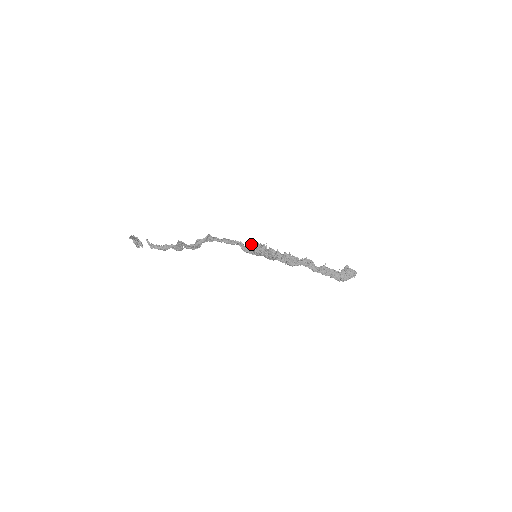
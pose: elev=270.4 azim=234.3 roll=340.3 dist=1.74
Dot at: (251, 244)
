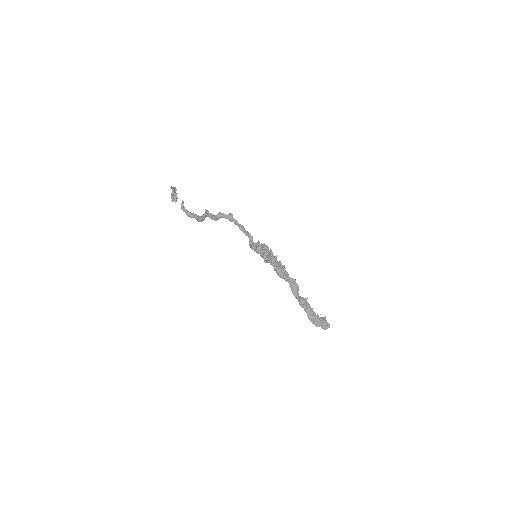
Dot at: (259, 242)
